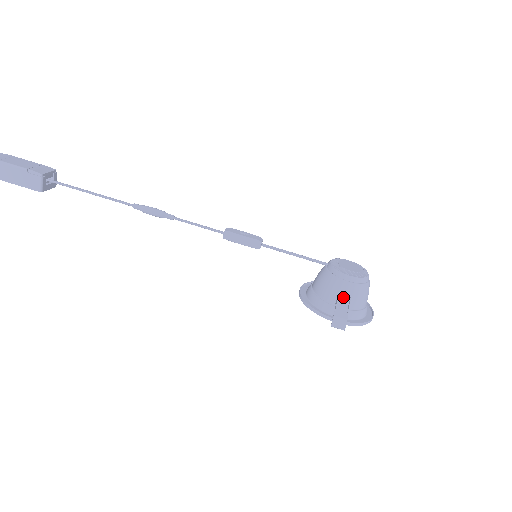
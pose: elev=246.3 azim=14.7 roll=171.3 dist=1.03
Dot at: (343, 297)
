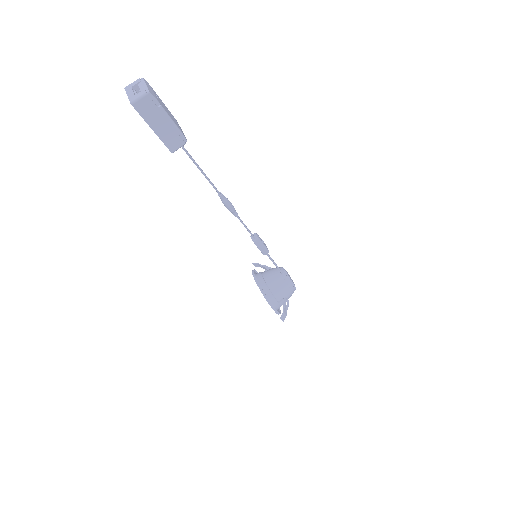
Dot at: (288, 300)
